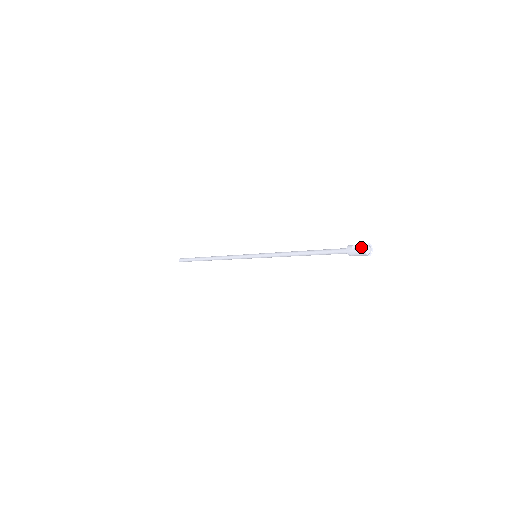
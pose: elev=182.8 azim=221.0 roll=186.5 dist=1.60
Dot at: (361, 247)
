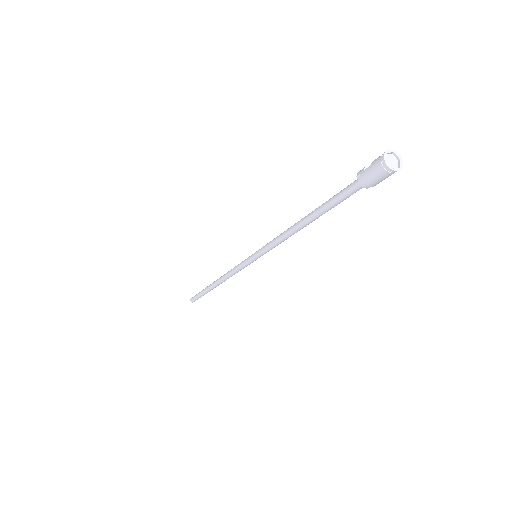
Dot at: (377, 158)
